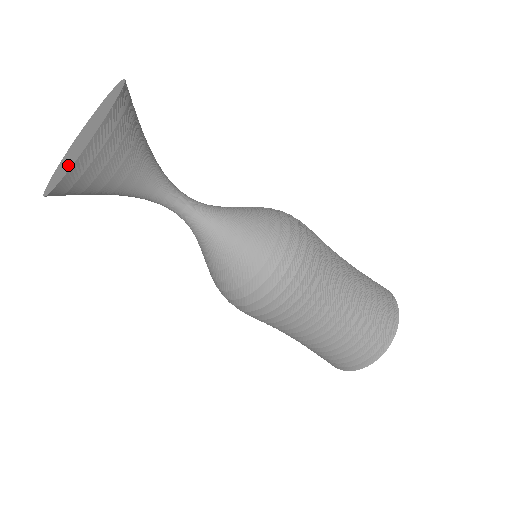
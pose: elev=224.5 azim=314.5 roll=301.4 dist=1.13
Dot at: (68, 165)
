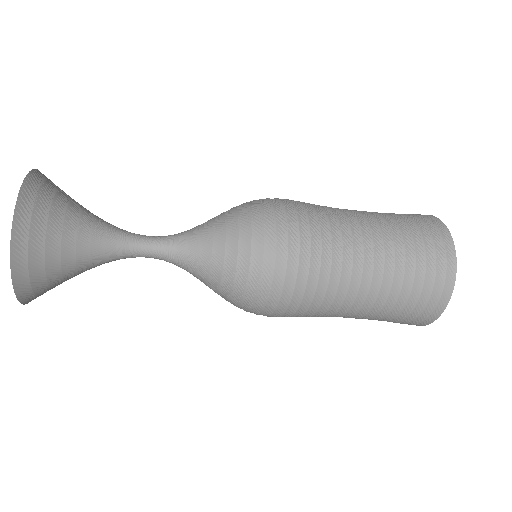
Dot at: occluded
